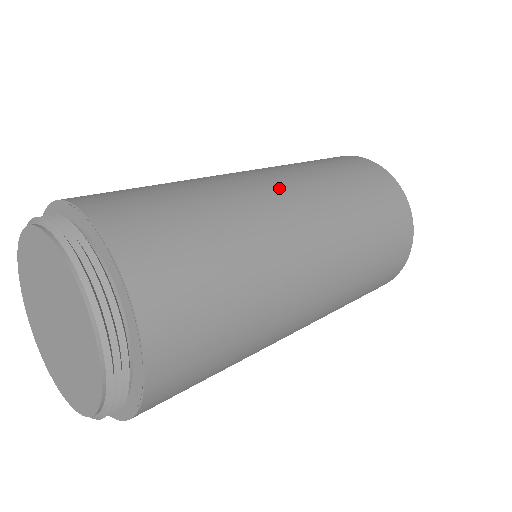
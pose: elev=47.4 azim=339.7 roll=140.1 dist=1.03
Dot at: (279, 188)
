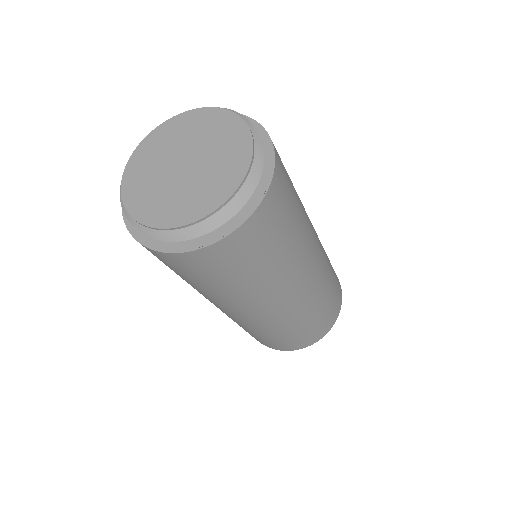
Dot at: occluded
